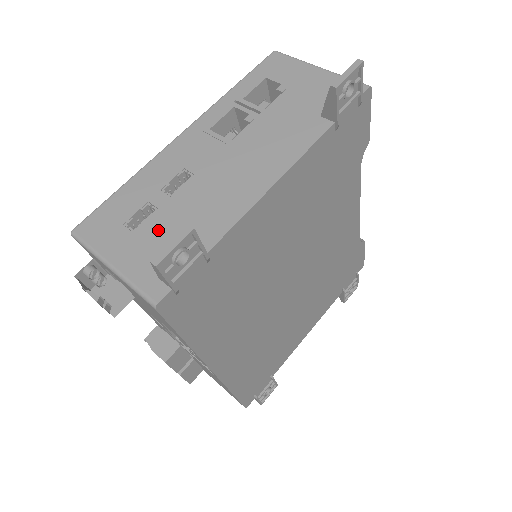
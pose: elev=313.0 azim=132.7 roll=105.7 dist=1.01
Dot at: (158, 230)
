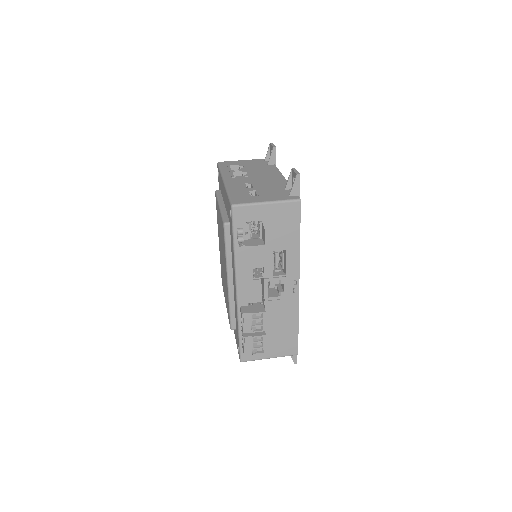
Dot at: (266, 192)
